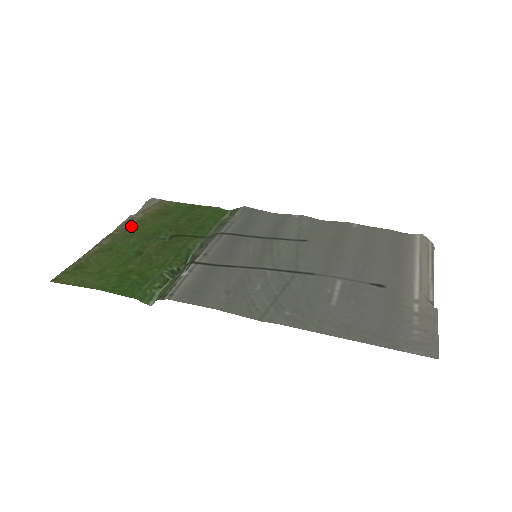
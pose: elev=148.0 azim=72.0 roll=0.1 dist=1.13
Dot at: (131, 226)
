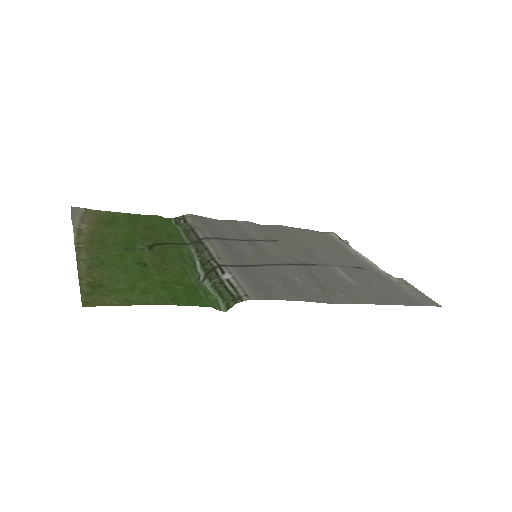
Dot at: (90, 237)
